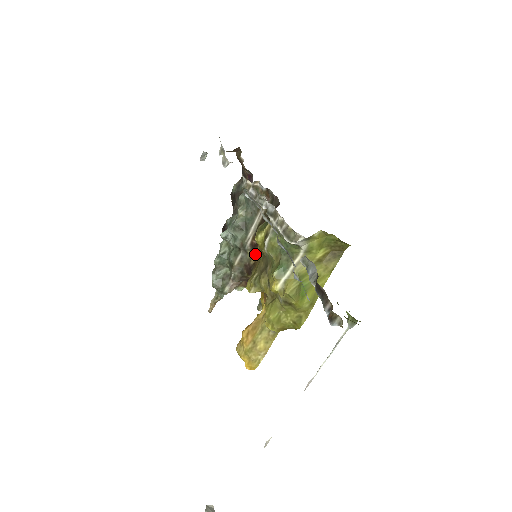
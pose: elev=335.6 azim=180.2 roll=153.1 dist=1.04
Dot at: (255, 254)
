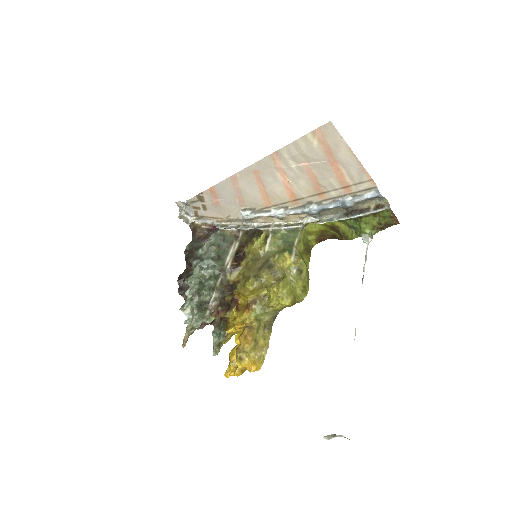
Dot at: (234, 275)
